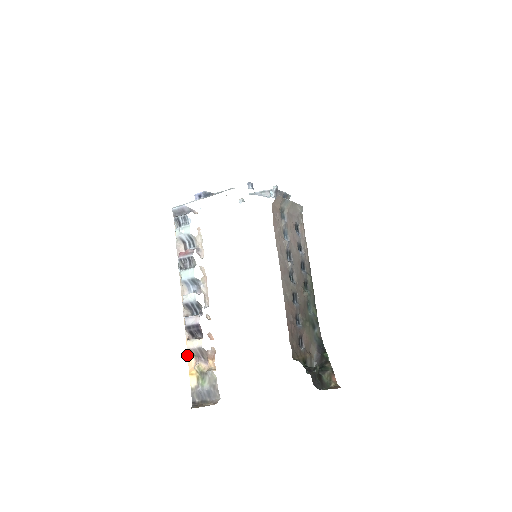
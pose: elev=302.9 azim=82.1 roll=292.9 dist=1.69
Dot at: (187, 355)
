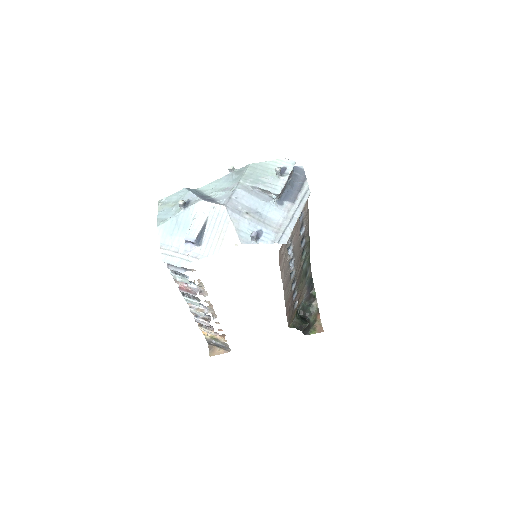
Dot at: occluded
